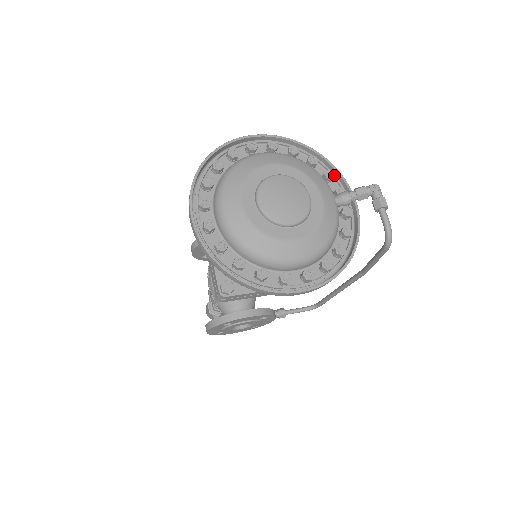
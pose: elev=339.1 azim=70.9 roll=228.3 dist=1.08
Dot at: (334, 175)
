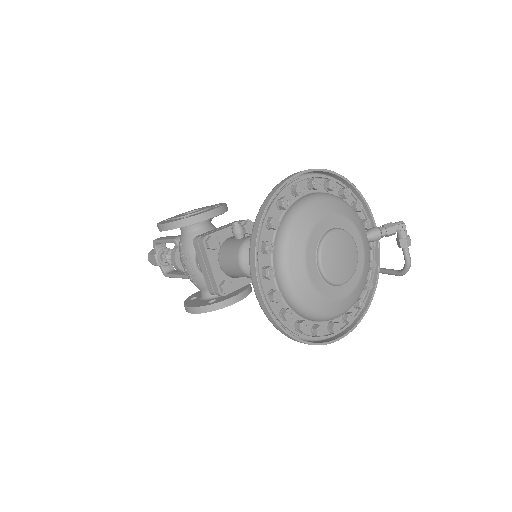
Dot at: occluded
